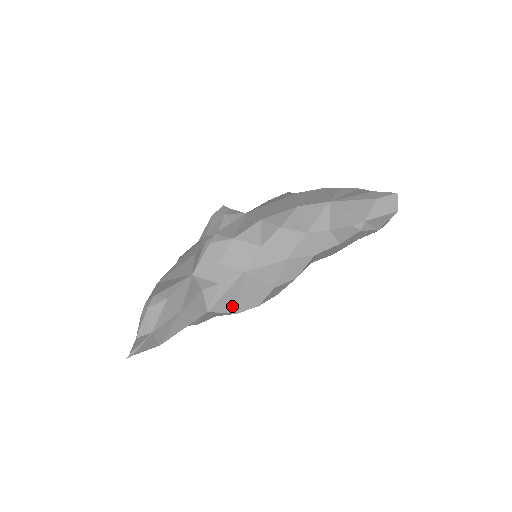
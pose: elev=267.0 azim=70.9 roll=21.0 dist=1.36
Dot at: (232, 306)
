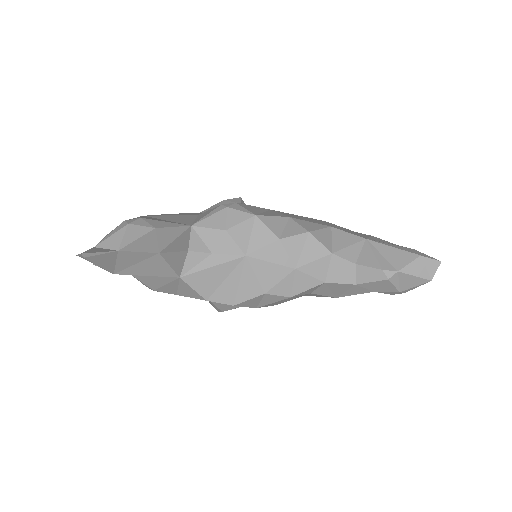
Dot at: (208, 288)
